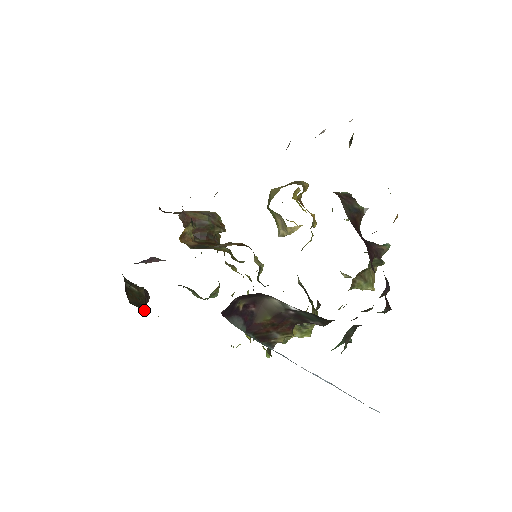
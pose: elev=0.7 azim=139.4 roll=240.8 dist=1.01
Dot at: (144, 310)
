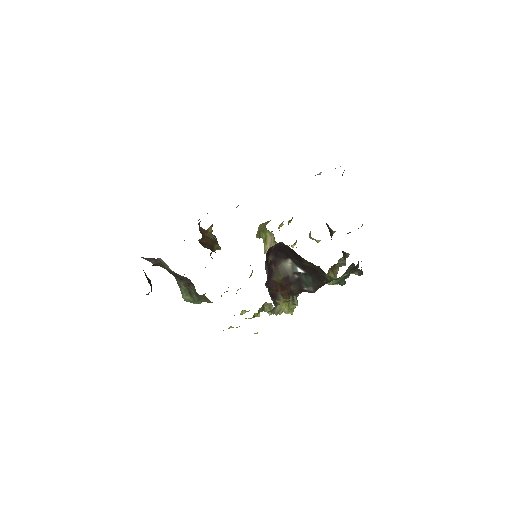
Dot at: occluded
